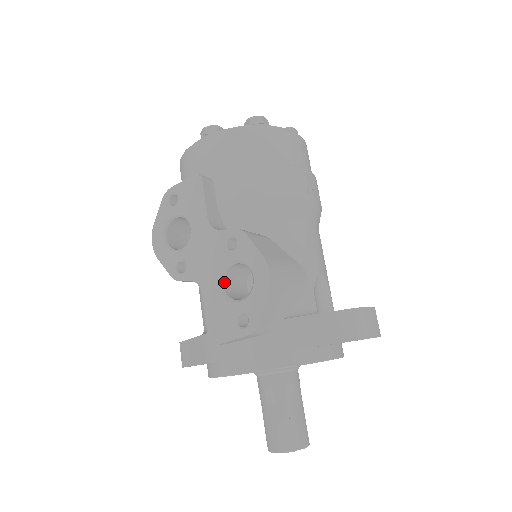
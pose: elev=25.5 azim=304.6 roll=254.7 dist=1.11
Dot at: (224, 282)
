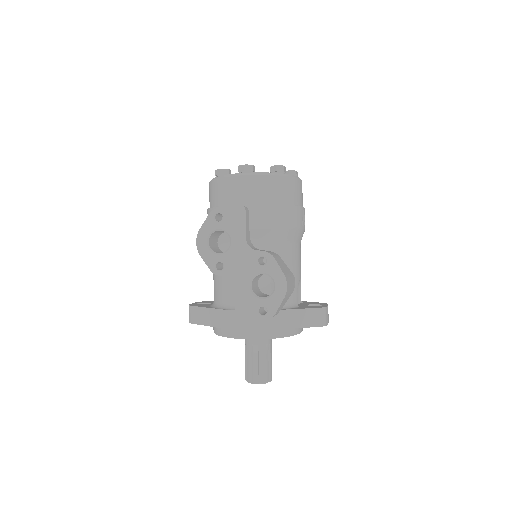
Dot at: (252, 283)
